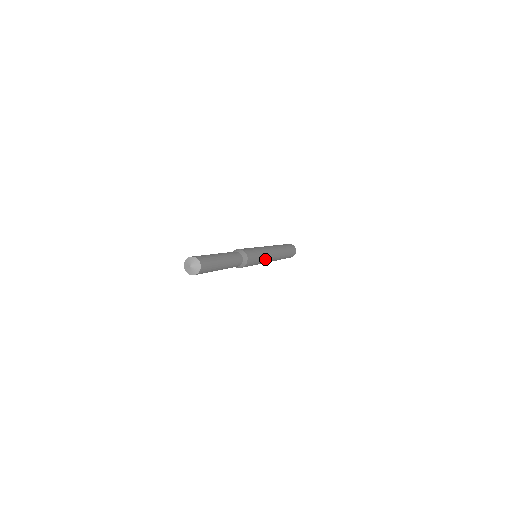
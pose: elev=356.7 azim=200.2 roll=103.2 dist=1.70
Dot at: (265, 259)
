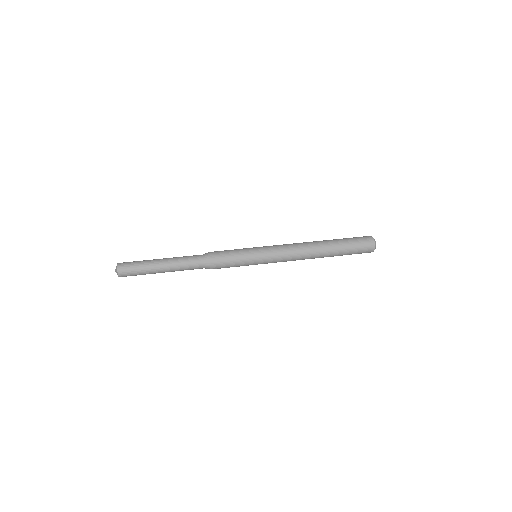
Dot at: (264, 260)
